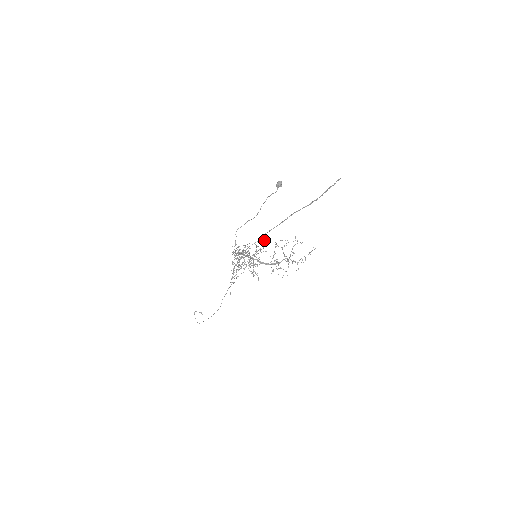
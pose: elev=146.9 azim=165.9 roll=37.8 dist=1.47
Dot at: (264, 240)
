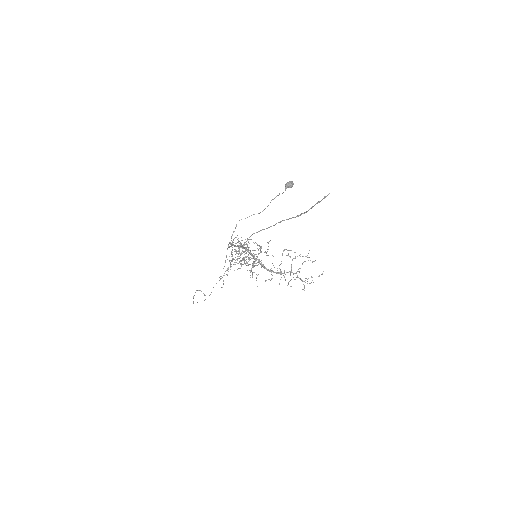
Dot at: occluded
